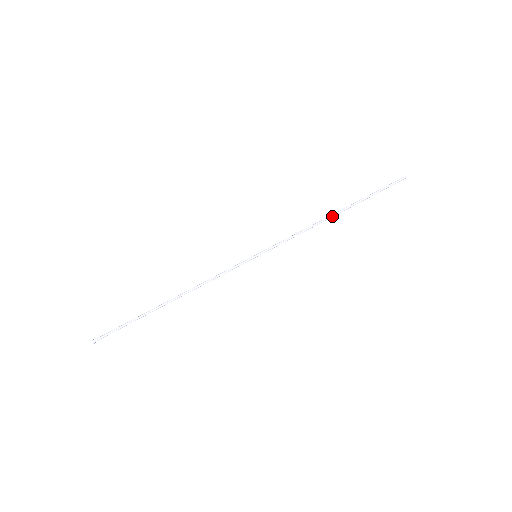
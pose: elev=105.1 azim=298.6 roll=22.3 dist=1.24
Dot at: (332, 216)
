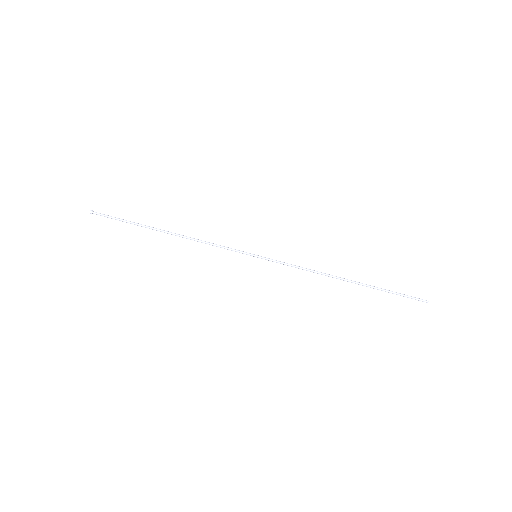
Dot at: (340, 278)
